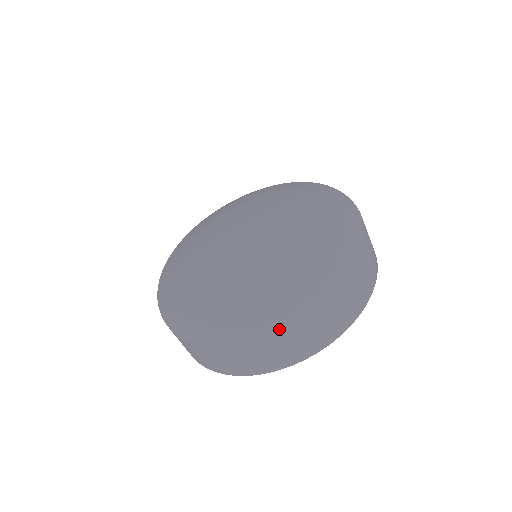
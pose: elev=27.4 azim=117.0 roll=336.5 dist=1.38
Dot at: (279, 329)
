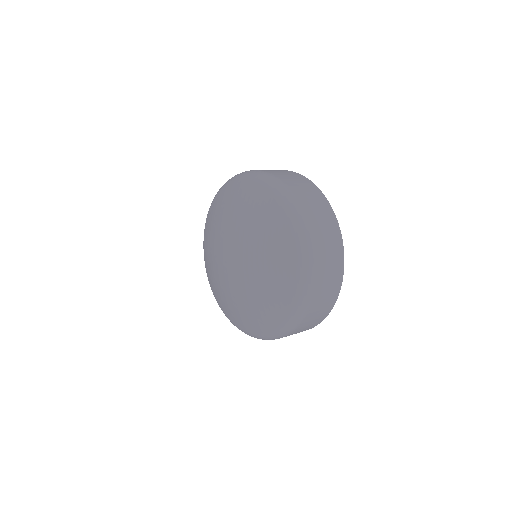
Dot at: occluded
